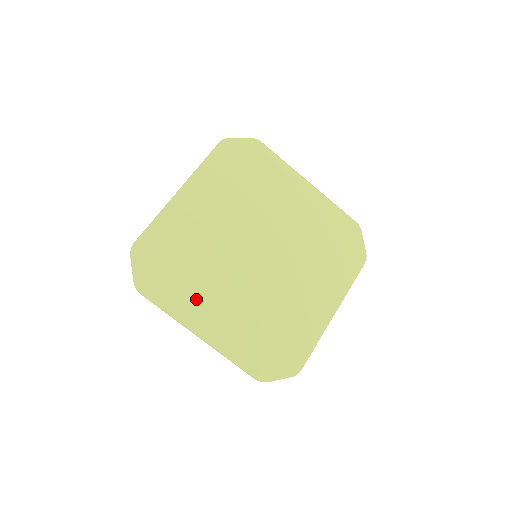
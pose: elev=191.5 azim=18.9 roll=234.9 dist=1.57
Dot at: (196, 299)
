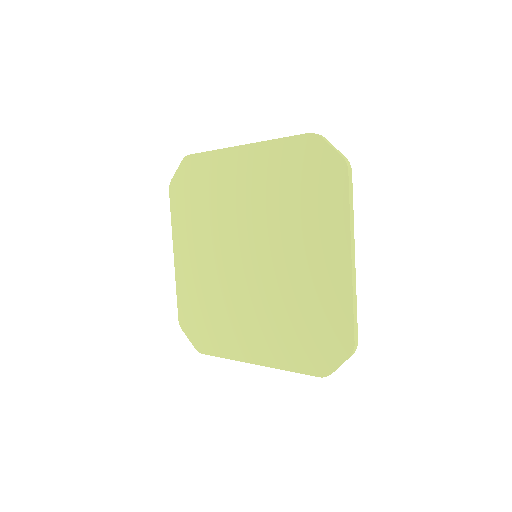
Dot at: (190, 232)
